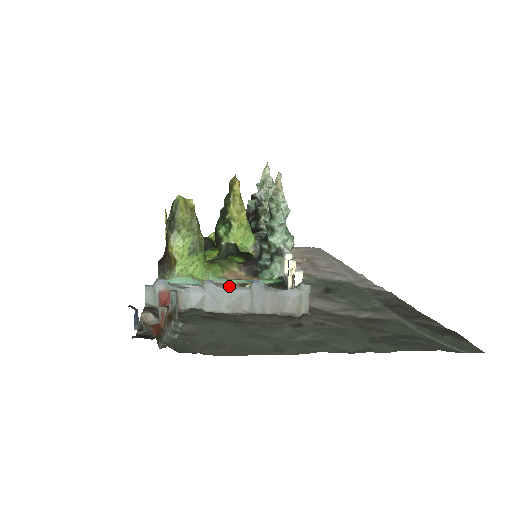
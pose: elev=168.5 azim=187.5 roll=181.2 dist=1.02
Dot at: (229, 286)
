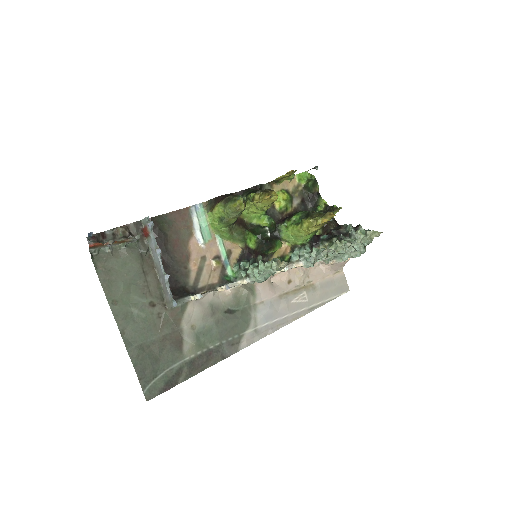
Dot at: (212, 249)
